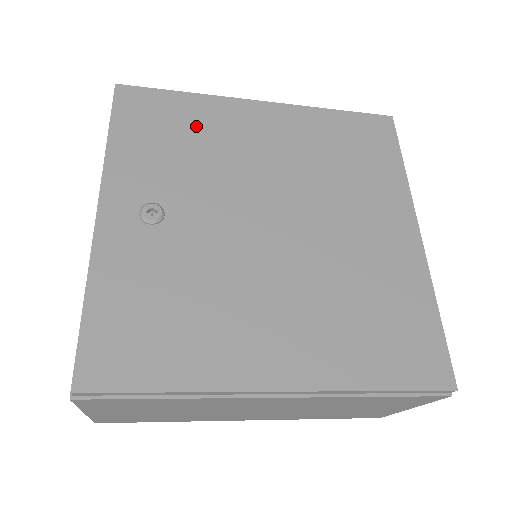
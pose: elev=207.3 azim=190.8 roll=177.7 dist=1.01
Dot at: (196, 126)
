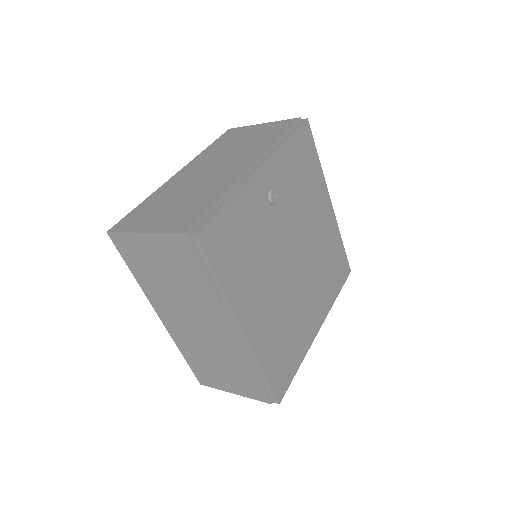
Dot at: (310, 180)
